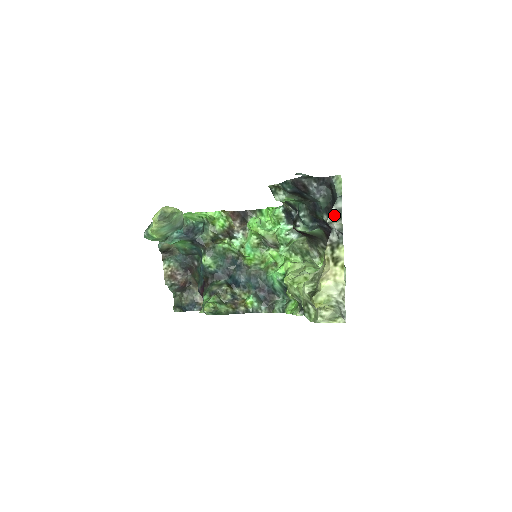
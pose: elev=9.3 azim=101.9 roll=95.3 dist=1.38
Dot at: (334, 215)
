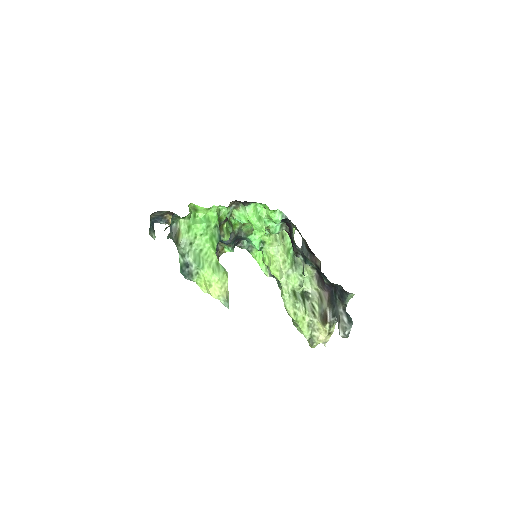
Dot at: (346, 336)
